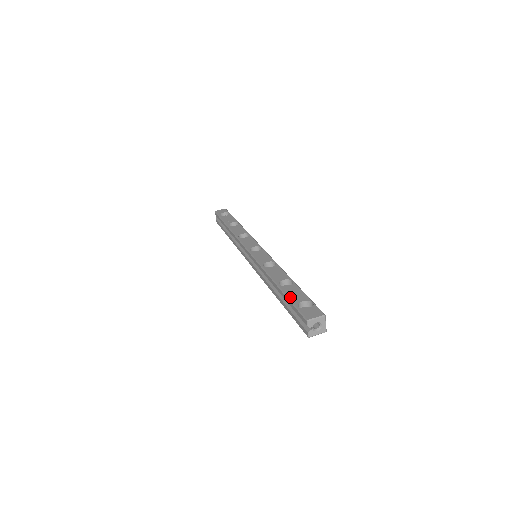
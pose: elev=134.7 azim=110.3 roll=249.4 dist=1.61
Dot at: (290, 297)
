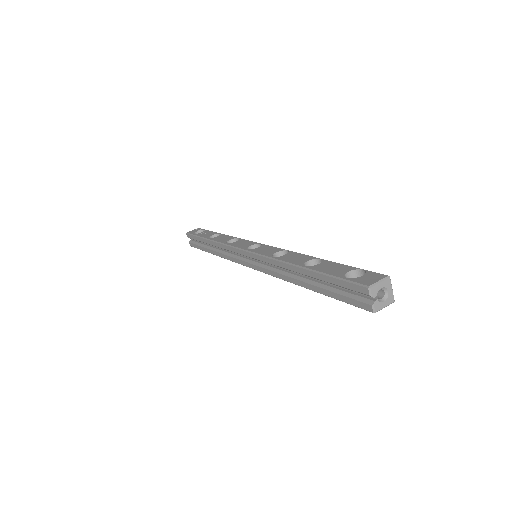
Dot at: (328, 272)
